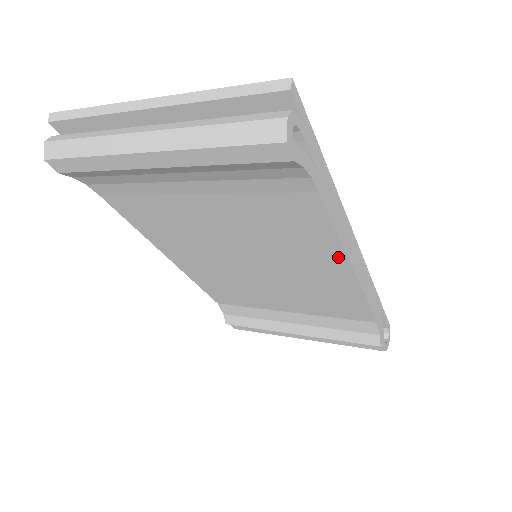
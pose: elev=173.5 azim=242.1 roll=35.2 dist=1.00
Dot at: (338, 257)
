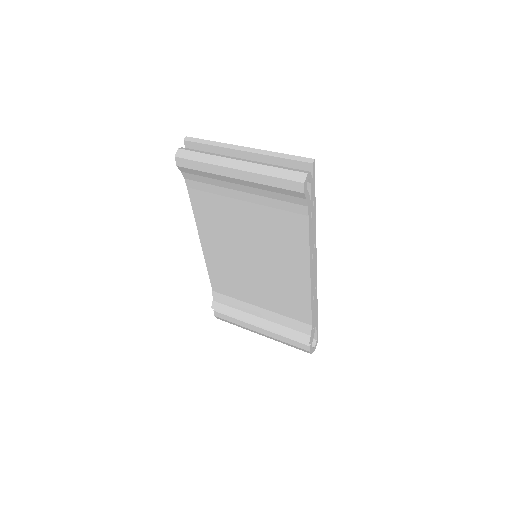
Dot at: (305, 263)
